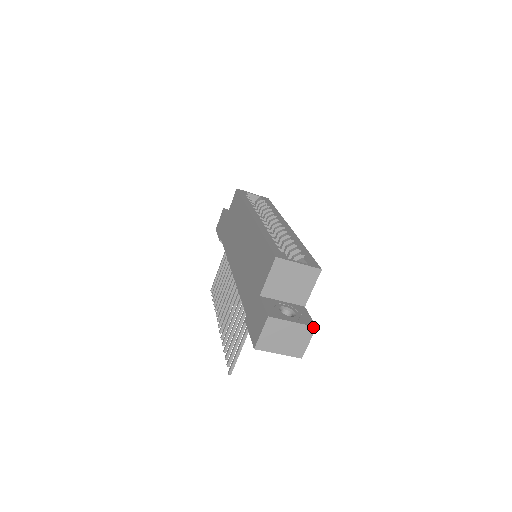
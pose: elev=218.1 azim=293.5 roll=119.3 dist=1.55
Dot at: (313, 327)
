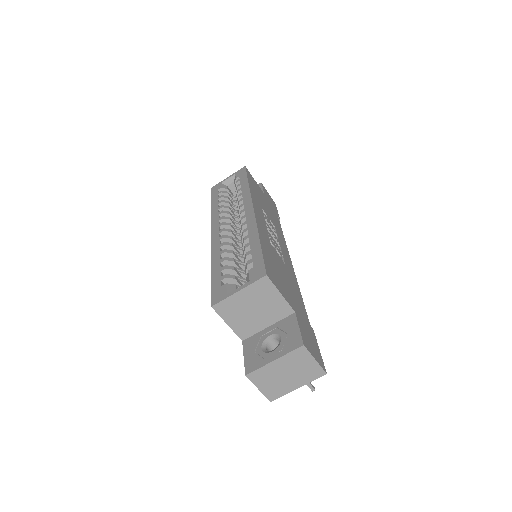
Dot at: (300, 348)
